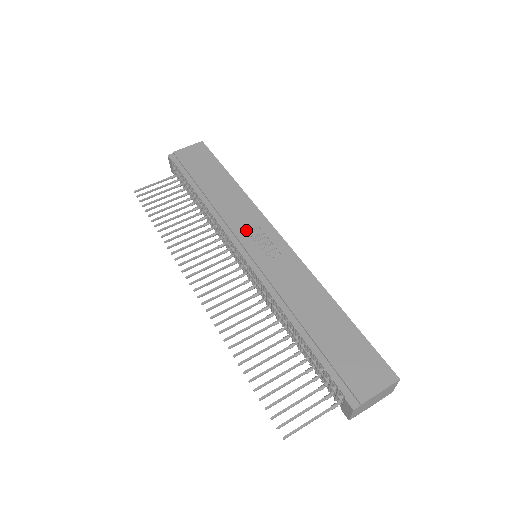
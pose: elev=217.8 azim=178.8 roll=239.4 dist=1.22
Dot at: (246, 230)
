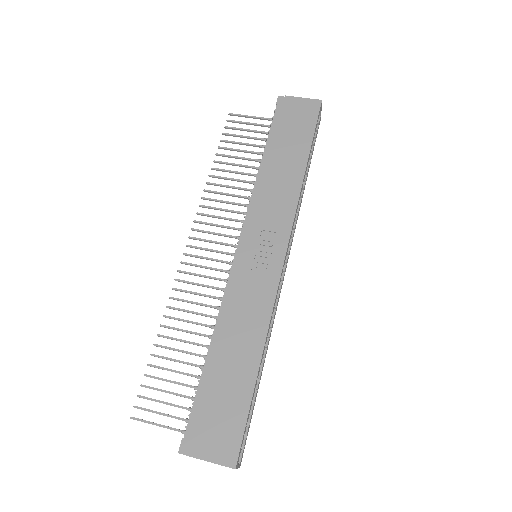
Dot at: (263, 227)
